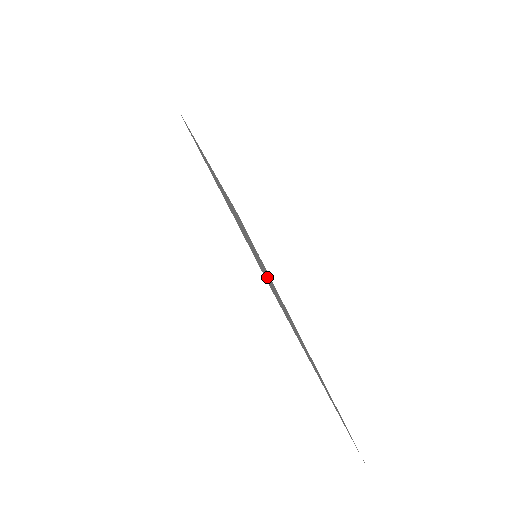
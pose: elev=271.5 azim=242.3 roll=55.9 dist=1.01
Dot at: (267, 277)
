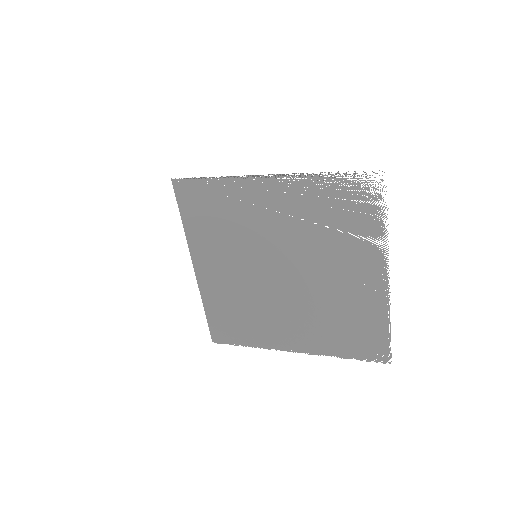
Dot at: (256, 237)
